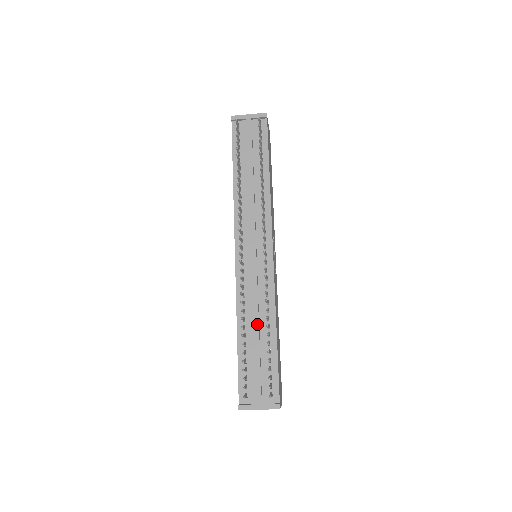
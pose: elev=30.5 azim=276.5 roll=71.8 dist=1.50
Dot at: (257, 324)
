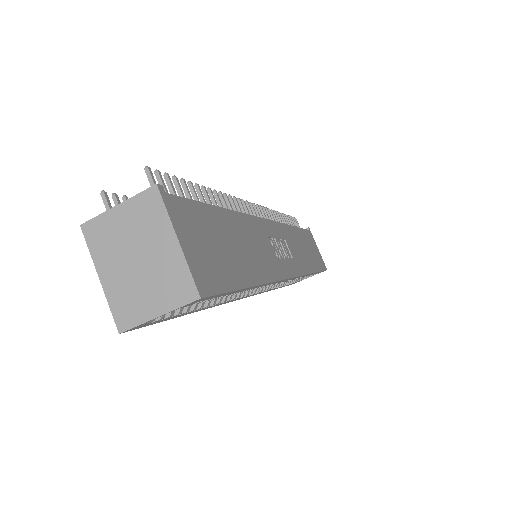
Dot at: occluded
